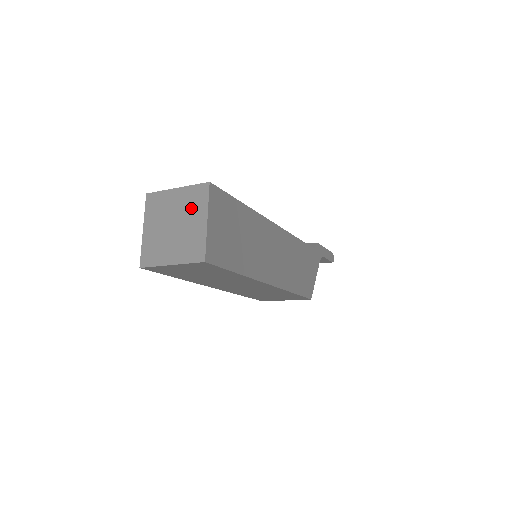
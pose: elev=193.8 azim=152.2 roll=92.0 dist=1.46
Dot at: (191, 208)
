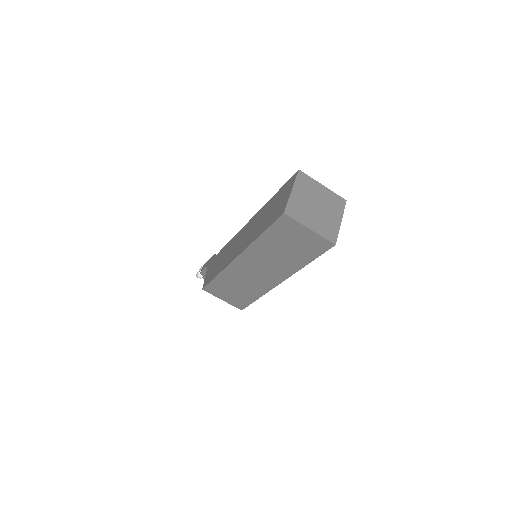
Dot at: (332, 205)
